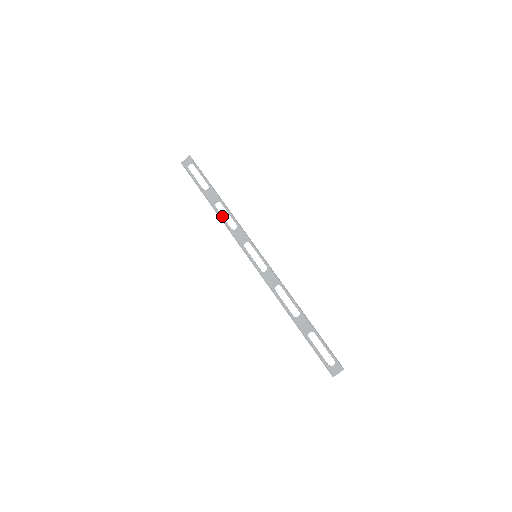
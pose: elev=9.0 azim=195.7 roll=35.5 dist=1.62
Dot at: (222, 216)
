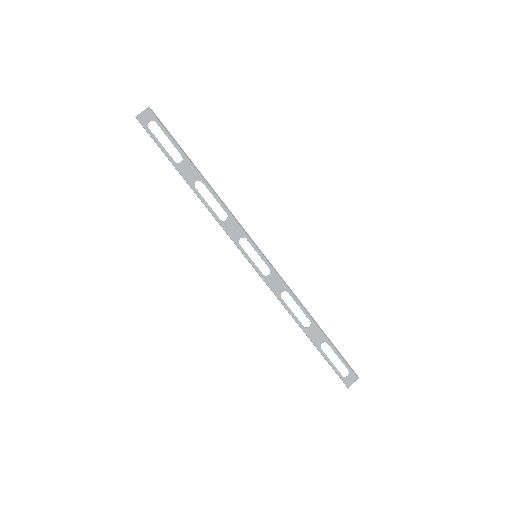
Dot at: occluded
